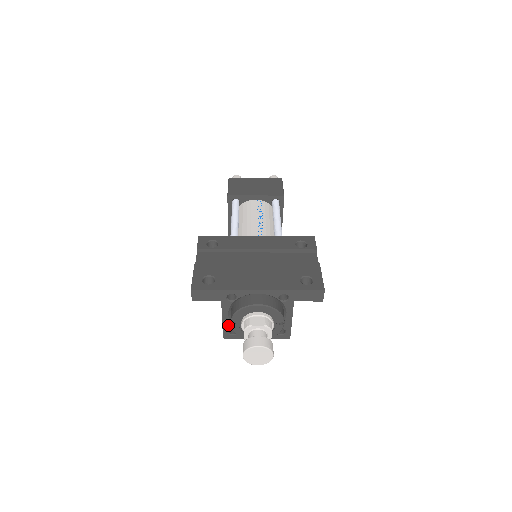
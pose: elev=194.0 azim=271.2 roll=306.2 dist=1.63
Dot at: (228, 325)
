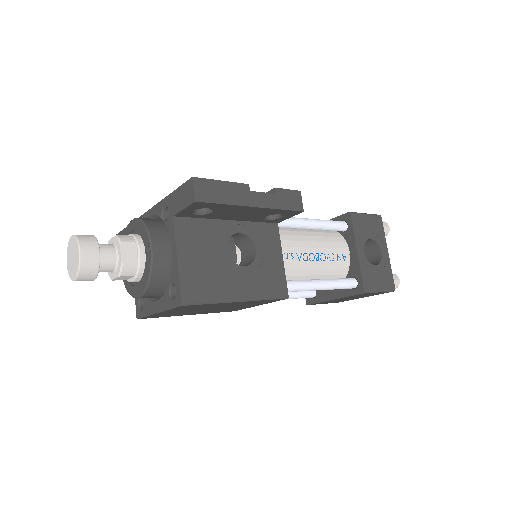
Dot at: occluded
